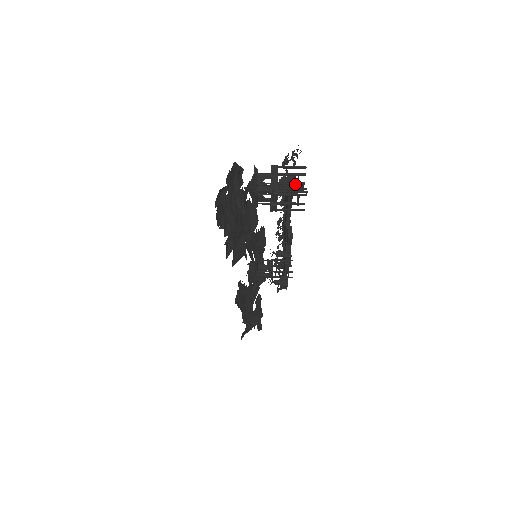
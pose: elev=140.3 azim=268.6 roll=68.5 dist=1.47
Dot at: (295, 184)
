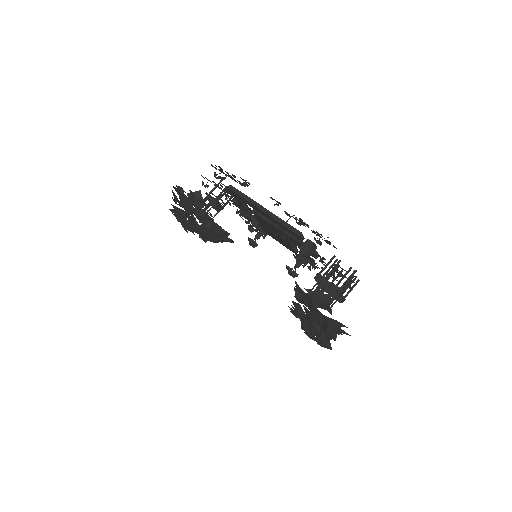
Dot at: occluded
